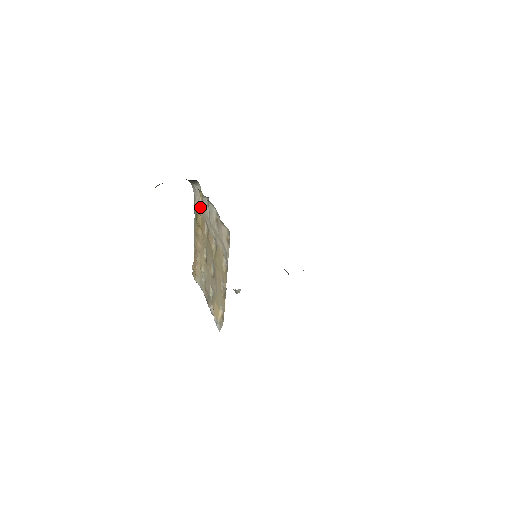
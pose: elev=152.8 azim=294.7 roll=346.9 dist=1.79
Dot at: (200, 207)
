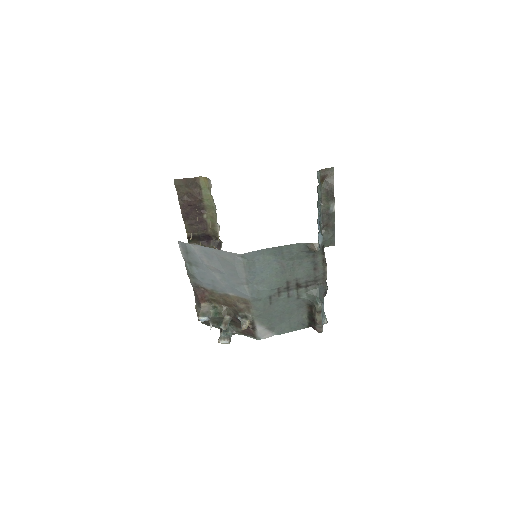
Dot at: occluded
